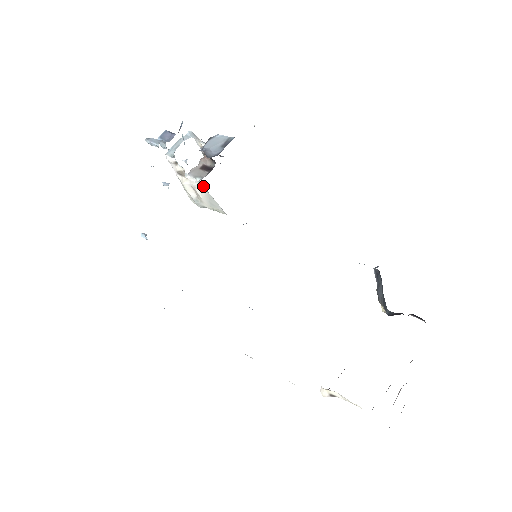
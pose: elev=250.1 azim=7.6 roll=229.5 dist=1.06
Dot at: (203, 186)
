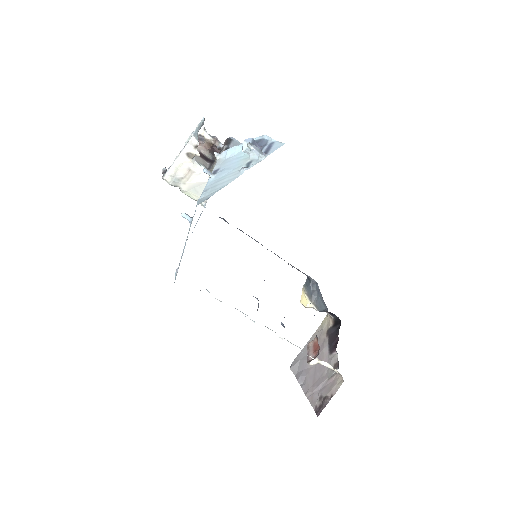
Dot at: occluded
